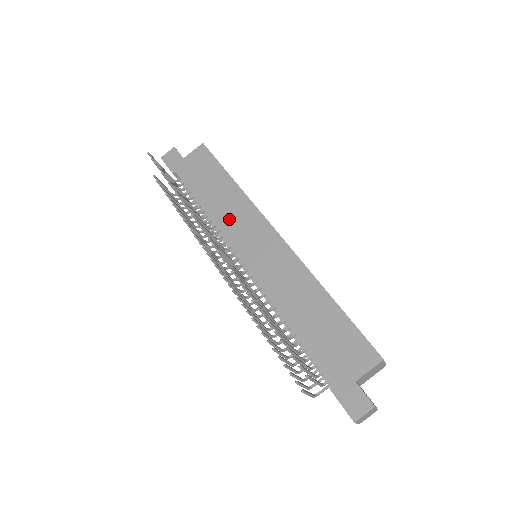
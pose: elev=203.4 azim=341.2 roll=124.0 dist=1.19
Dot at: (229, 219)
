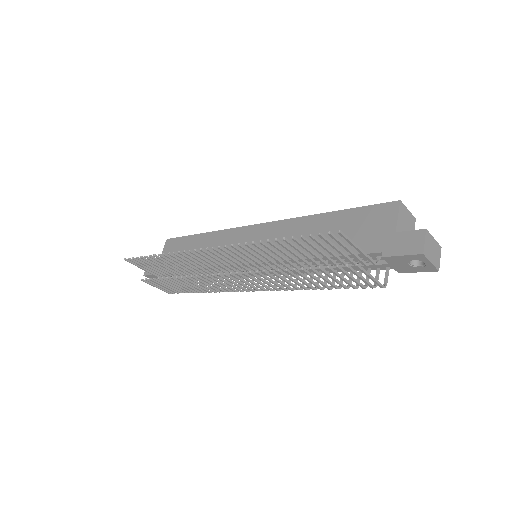
Dot at: occluded
